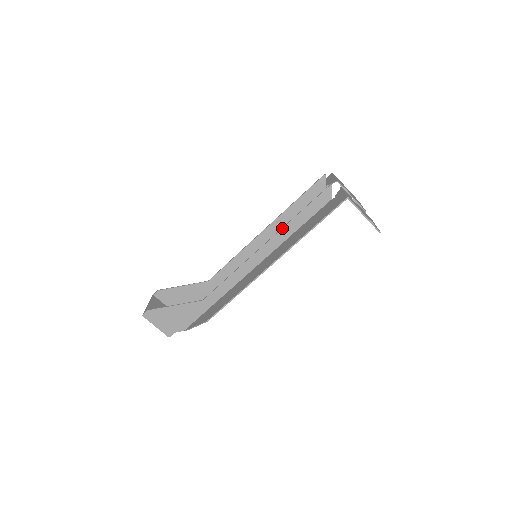
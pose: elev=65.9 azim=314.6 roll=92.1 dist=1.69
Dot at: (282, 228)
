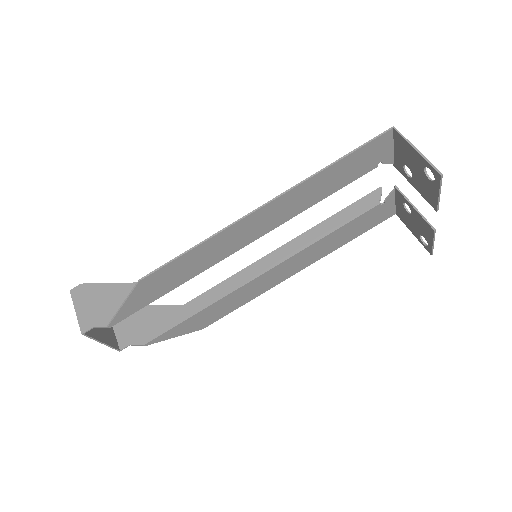
Dot at: occluded
